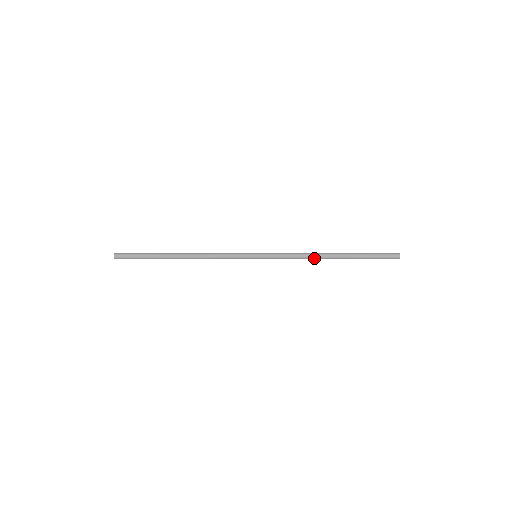
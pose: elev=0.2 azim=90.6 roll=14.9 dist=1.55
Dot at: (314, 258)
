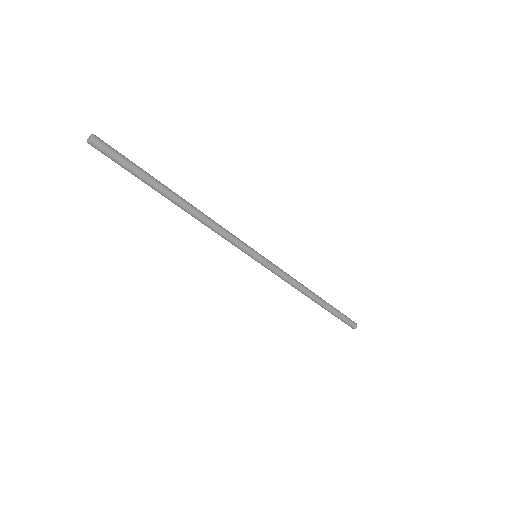
Dot at: (304, 288)
